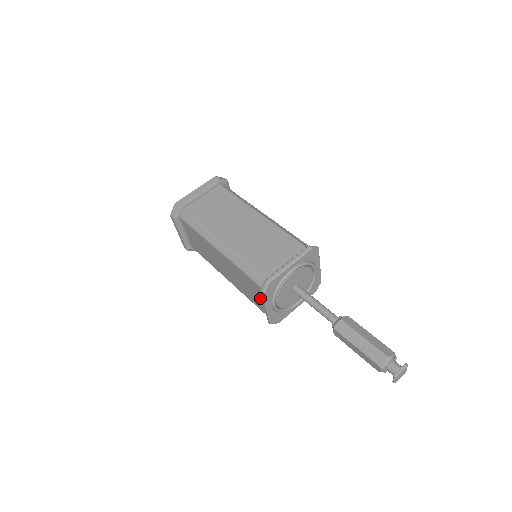
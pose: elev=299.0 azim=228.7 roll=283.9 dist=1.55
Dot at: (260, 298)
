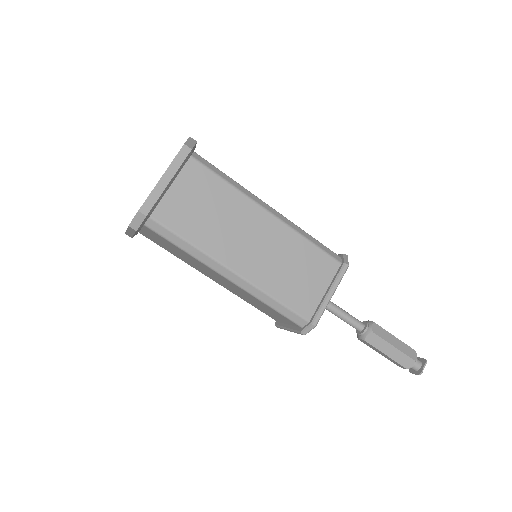
Dot at: (281, 319)
